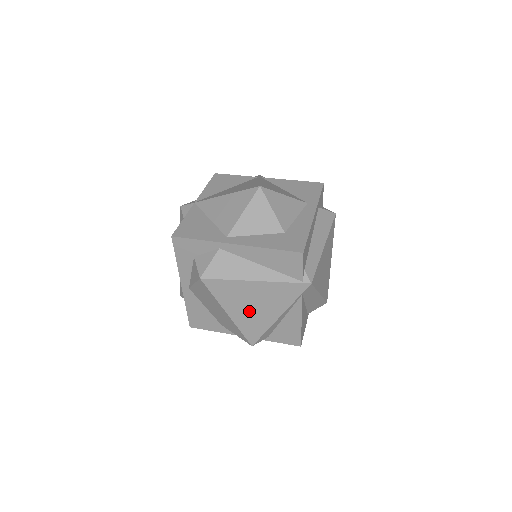
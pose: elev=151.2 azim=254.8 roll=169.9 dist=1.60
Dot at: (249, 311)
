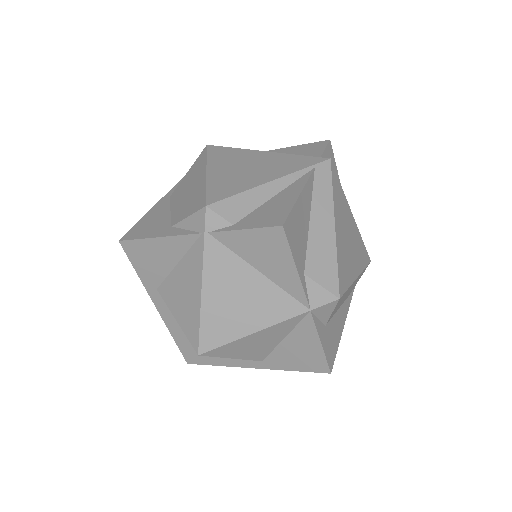
Dot at: (236, 172)
